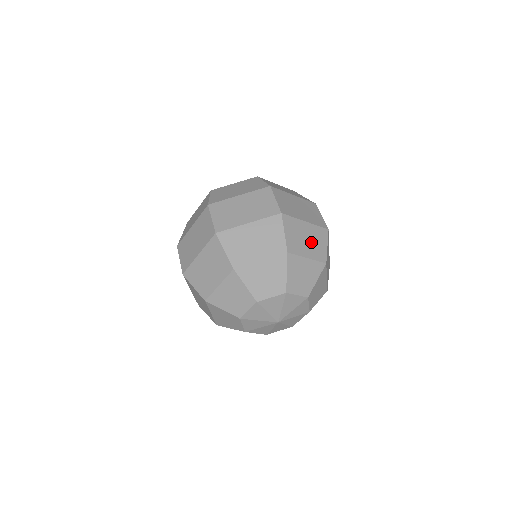
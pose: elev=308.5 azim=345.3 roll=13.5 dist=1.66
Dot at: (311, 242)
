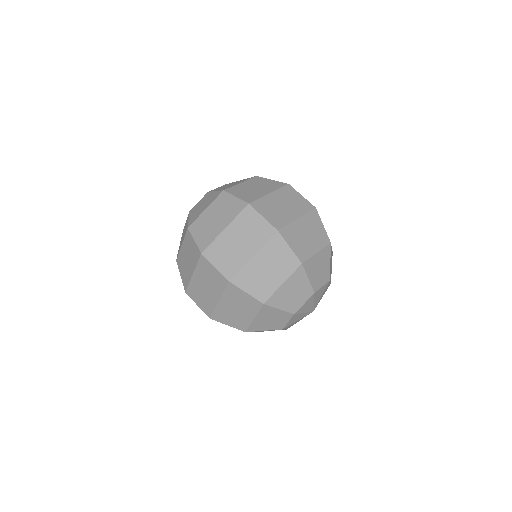
Dot at: (311, 235)
